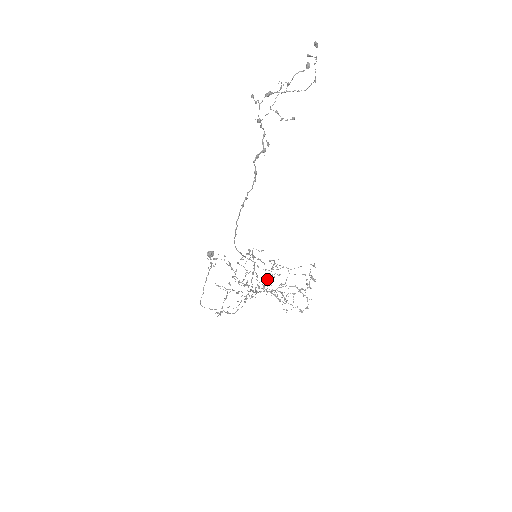
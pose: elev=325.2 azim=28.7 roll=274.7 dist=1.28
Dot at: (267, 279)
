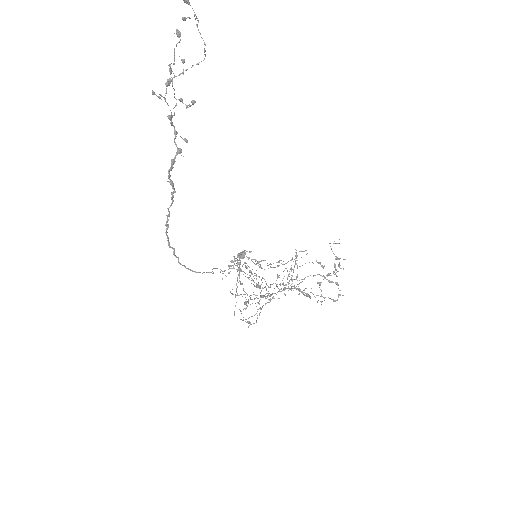
Dot at: occluded
